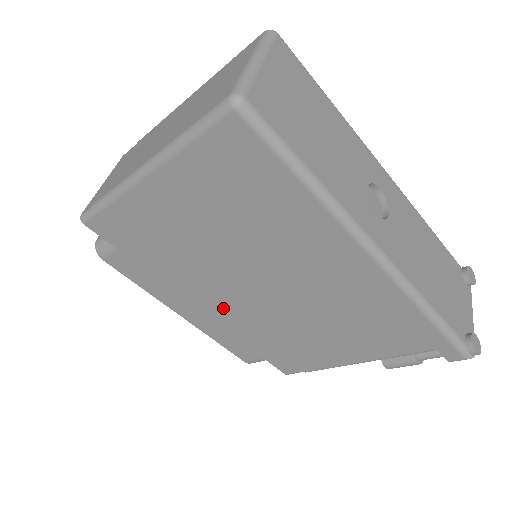
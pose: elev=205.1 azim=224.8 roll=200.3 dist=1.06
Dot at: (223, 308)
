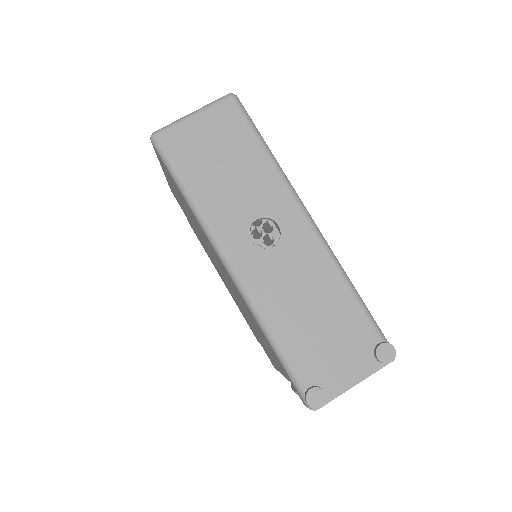
Dot at: occluded
